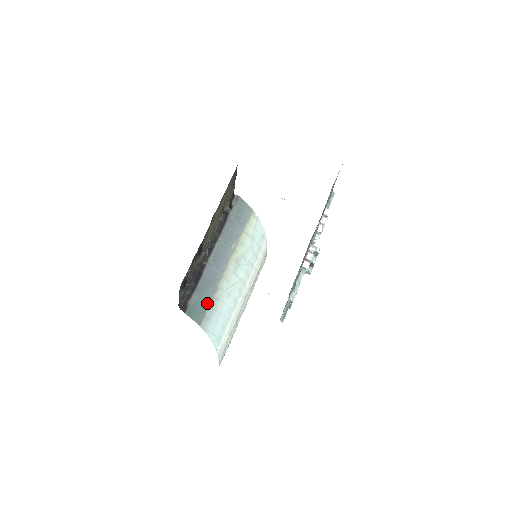
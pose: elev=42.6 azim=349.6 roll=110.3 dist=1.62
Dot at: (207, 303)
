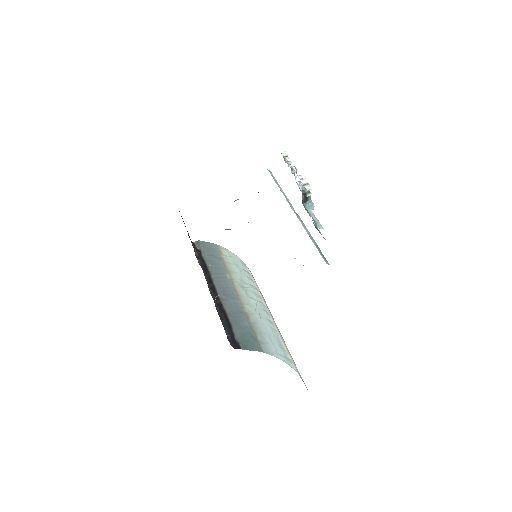
Dot at: (251, 330)
